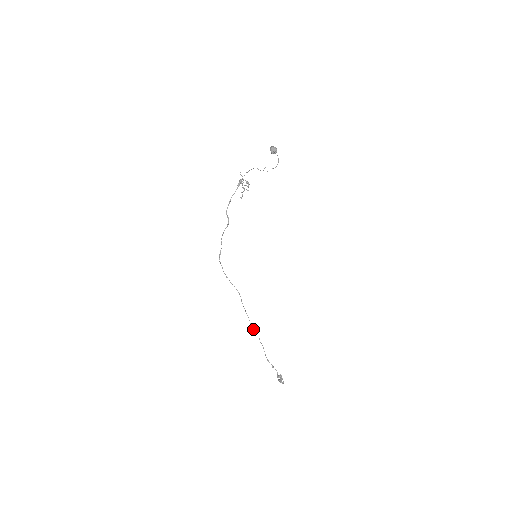
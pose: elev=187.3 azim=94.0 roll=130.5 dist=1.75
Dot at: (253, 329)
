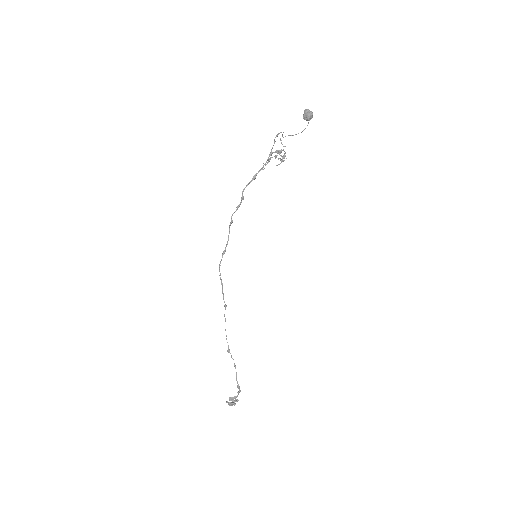
Dot at: occluded
